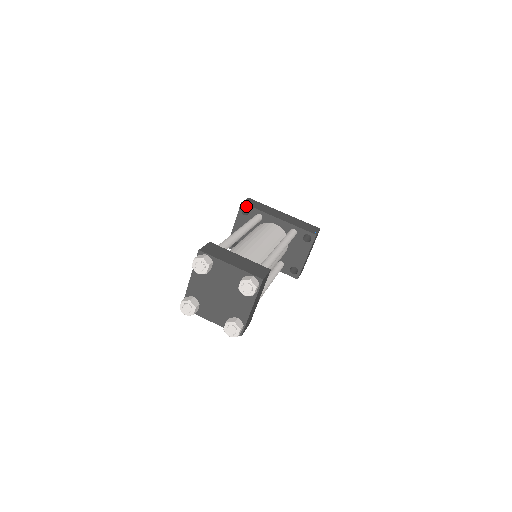
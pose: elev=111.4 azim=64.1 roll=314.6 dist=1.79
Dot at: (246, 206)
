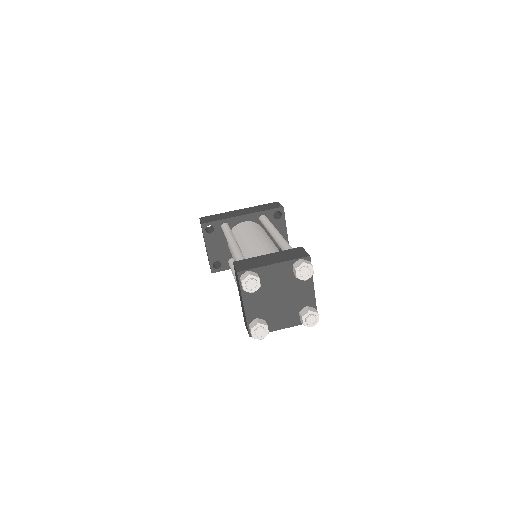
Dot at: (207, 224)
